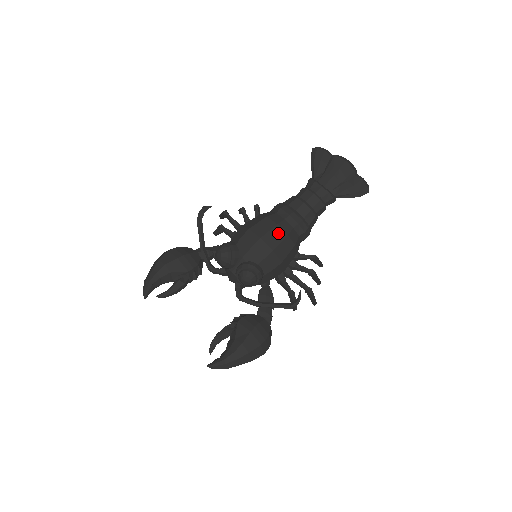
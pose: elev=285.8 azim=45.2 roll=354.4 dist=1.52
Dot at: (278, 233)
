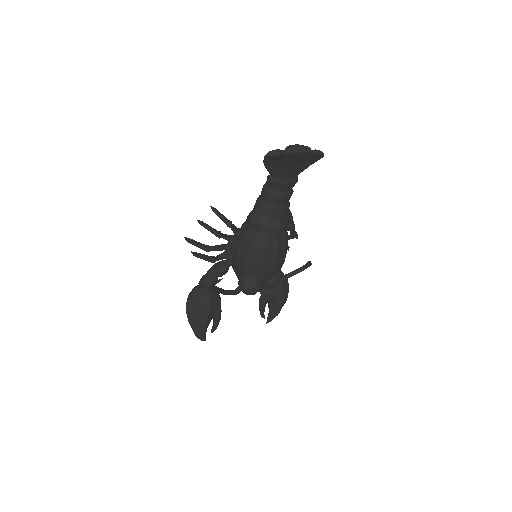
Dot at: (282, 249)
